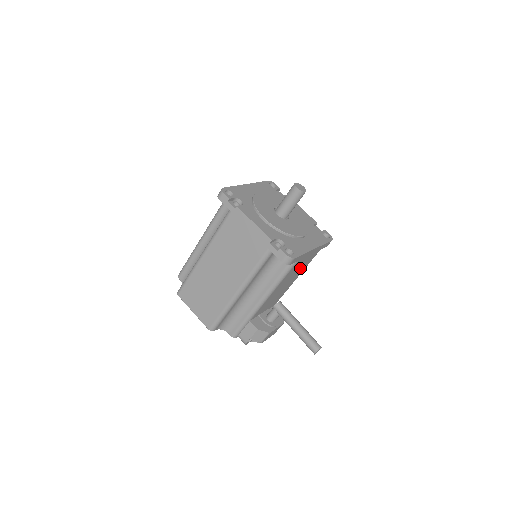
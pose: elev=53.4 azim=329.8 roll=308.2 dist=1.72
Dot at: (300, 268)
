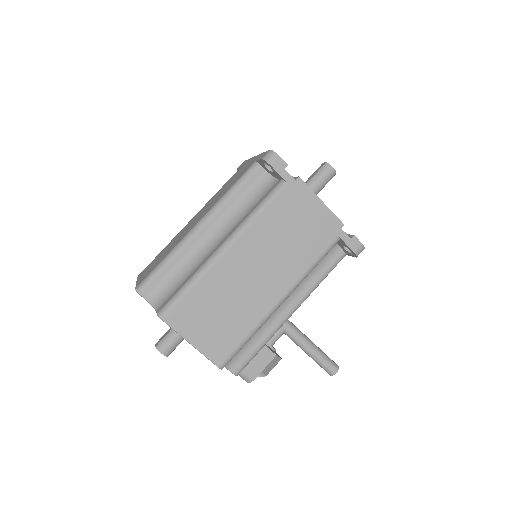
Dot at: occluded
